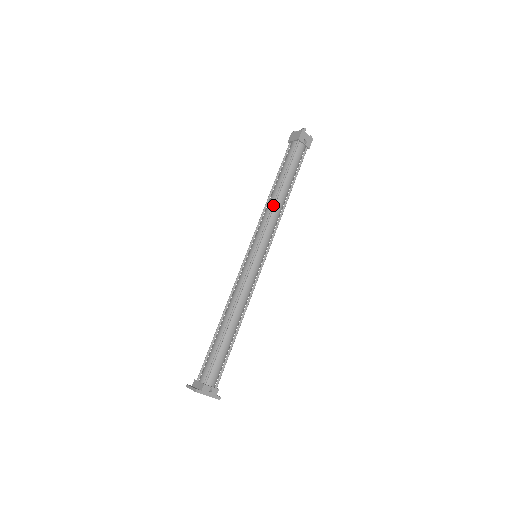
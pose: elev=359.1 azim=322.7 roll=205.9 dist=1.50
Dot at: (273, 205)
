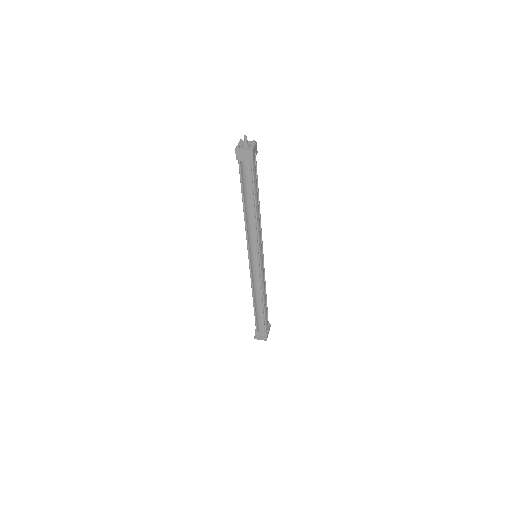
Dot at: (257, 225)
